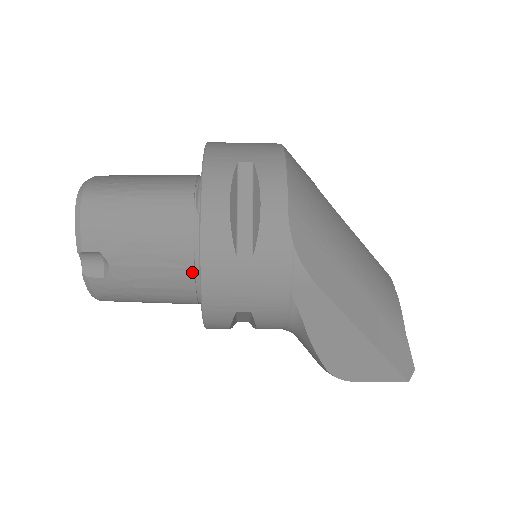
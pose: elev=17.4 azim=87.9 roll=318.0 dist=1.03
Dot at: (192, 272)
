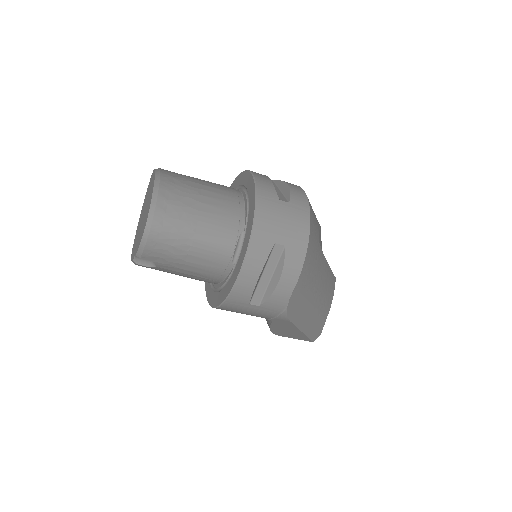
Dot at: (213, 281)
